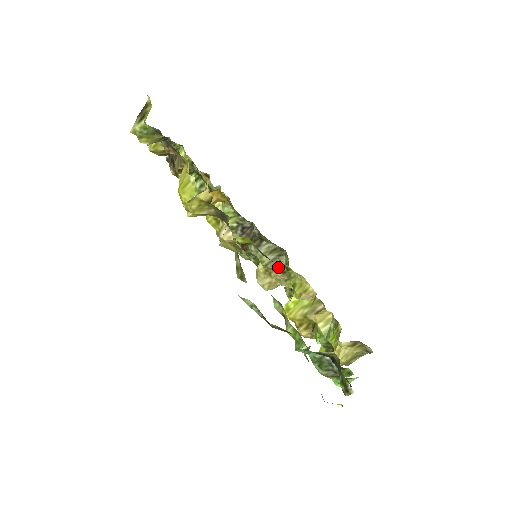
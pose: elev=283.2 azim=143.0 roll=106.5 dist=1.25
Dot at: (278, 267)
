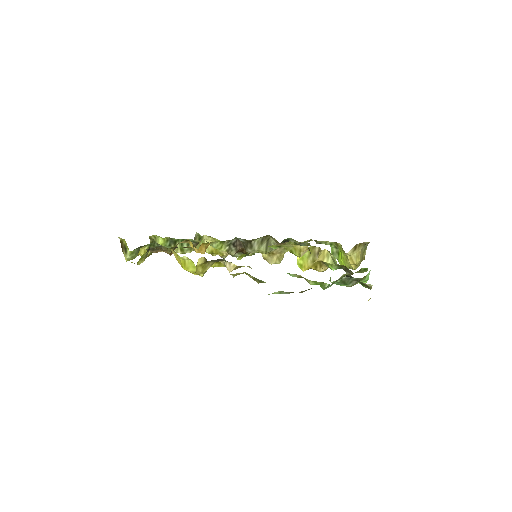
Dot at: occluded
